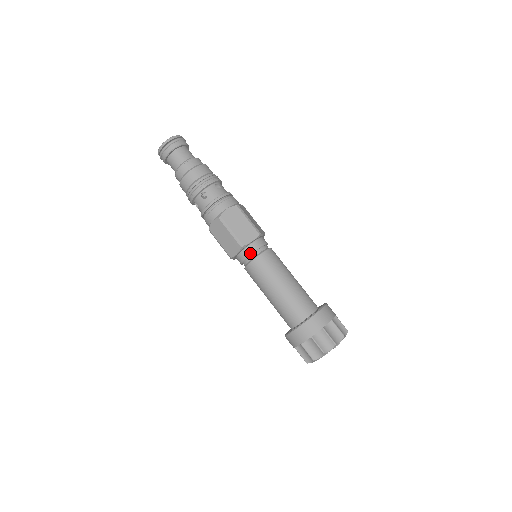
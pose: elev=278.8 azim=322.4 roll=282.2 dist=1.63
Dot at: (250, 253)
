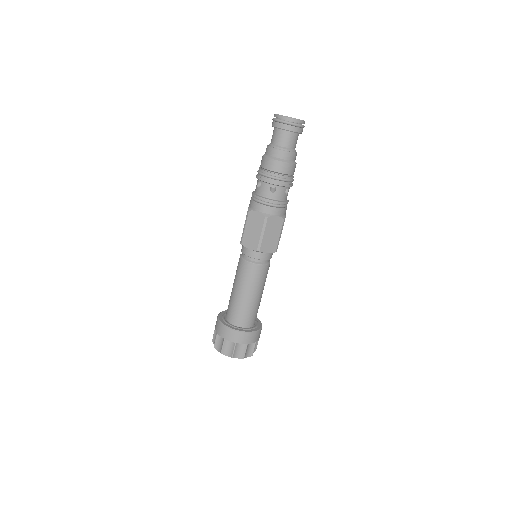
Dot at: (257, 258)
